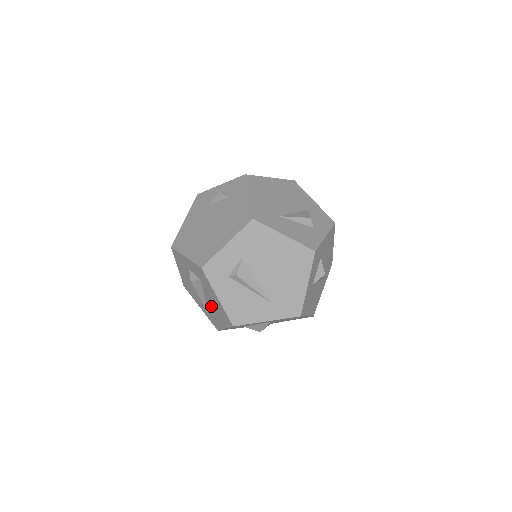
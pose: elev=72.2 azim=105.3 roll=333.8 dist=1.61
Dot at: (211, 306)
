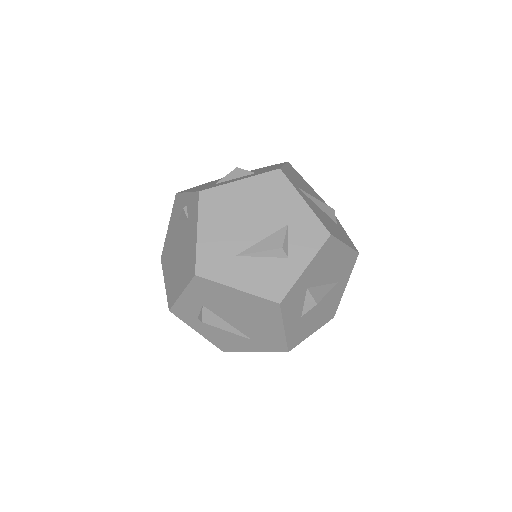
Dot at: occluded
